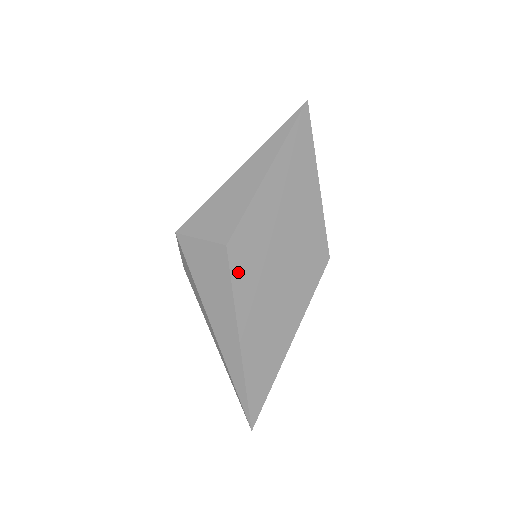
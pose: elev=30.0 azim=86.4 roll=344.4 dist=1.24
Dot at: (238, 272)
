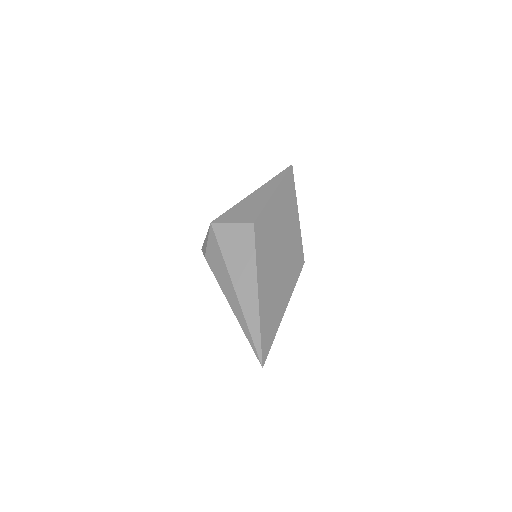
Dot at: (259, 243)
